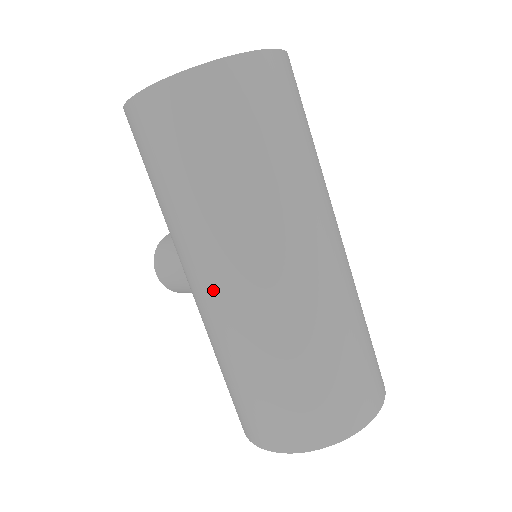
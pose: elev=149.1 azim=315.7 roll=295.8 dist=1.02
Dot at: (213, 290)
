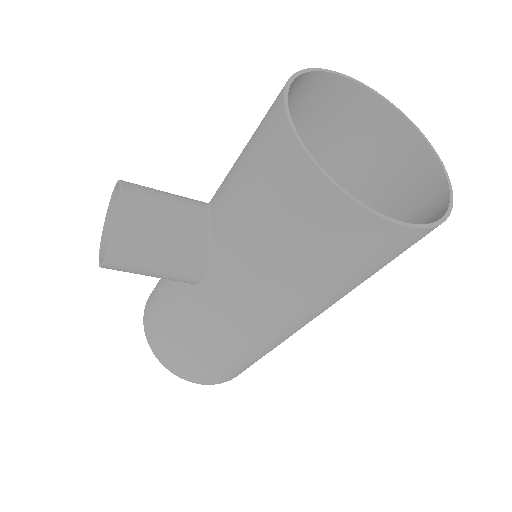
Dot at: (284, 330)
